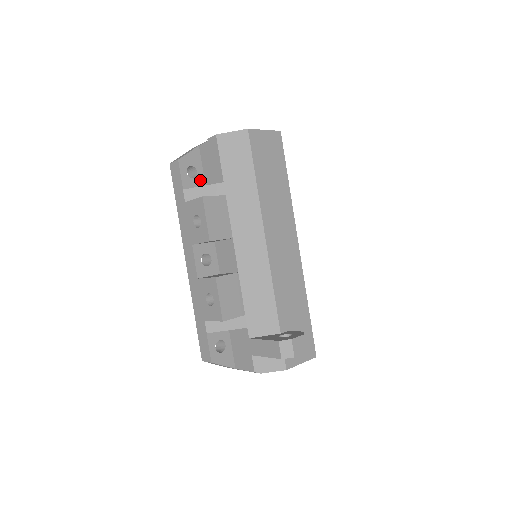
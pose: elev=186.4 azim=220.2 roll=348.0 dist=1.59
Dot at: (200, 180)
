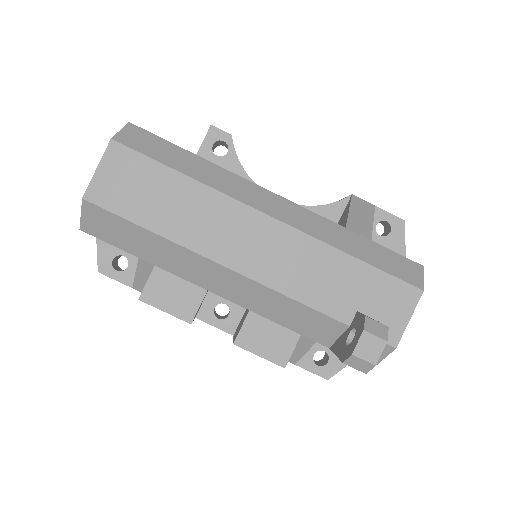
Dot at: (134, 258)
